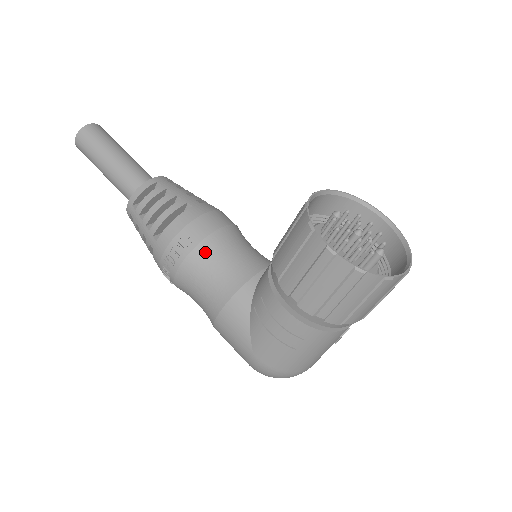
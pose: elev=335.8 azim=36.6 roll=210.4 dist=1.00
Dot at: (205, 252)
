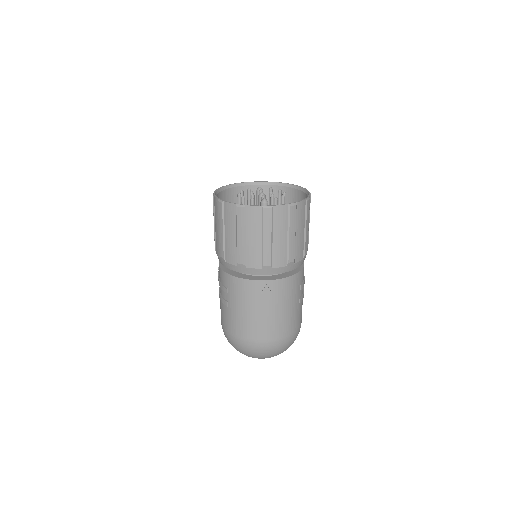
Dot at: occluded
